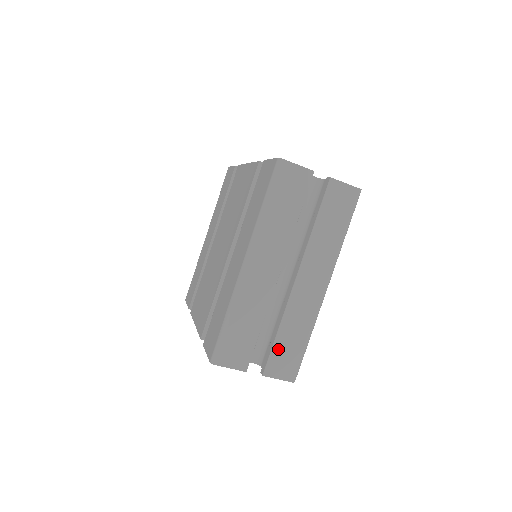
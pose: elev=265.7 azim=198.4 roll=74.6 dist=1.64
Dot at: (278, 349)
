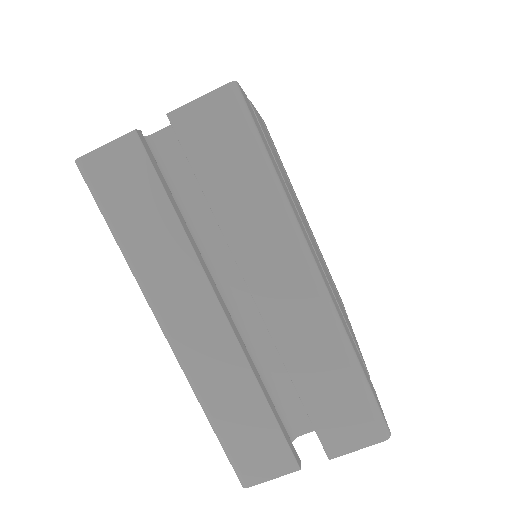
Dot at: (319, 411)
